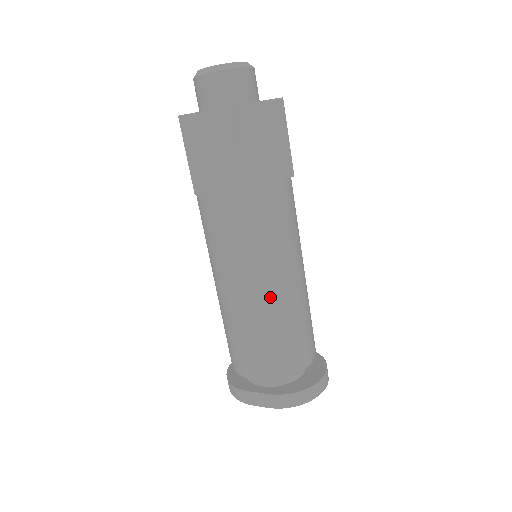
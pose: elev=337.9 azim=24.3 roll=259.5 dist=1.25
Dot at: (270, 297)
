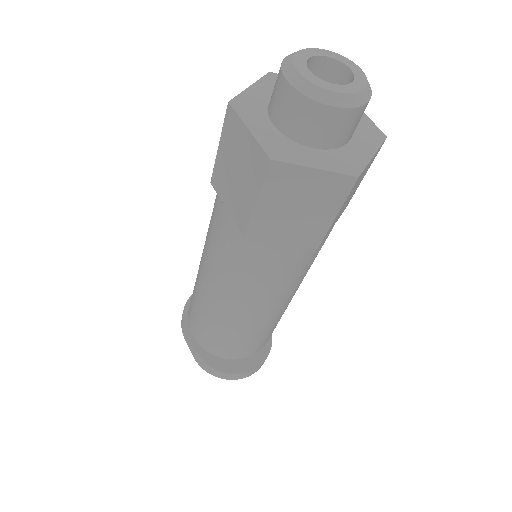
Dot at: (226, 310)
